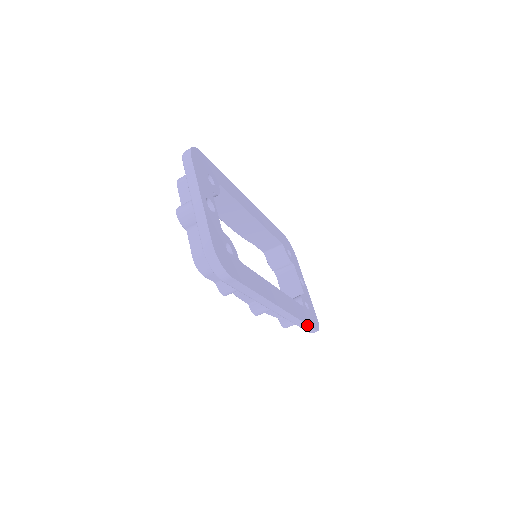
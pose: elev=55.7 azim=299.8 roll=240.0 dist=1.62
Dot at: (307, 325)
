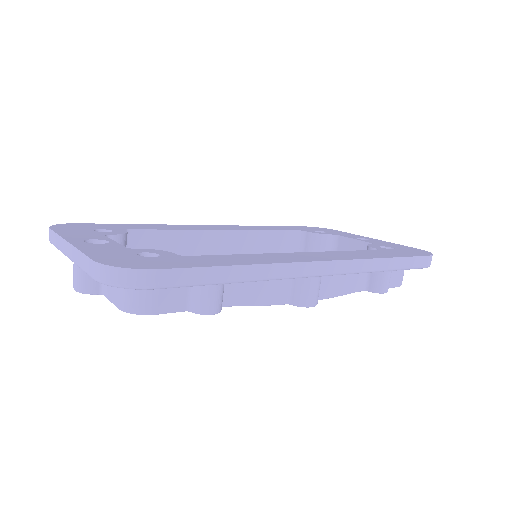
Dot at: (400, 259)
